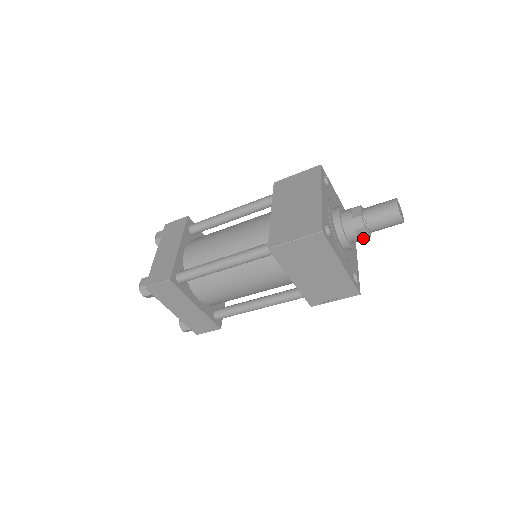
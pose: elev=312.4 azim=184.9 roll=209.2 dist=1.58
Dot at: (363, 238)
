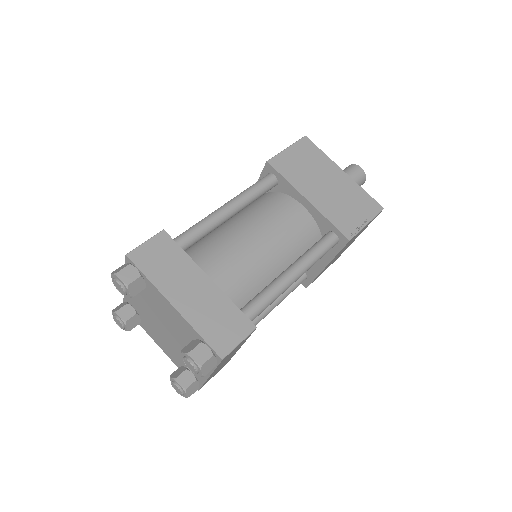
Dot at: occluded
